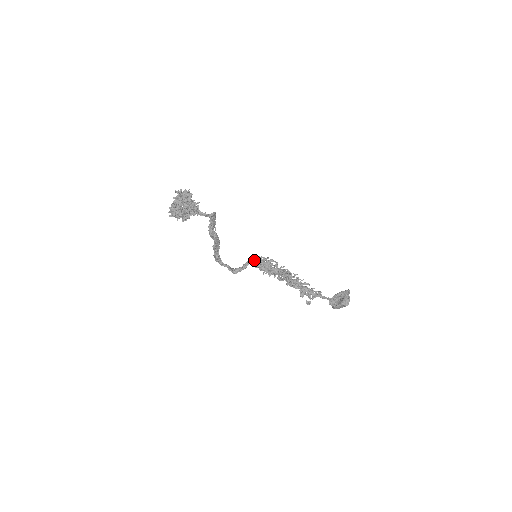
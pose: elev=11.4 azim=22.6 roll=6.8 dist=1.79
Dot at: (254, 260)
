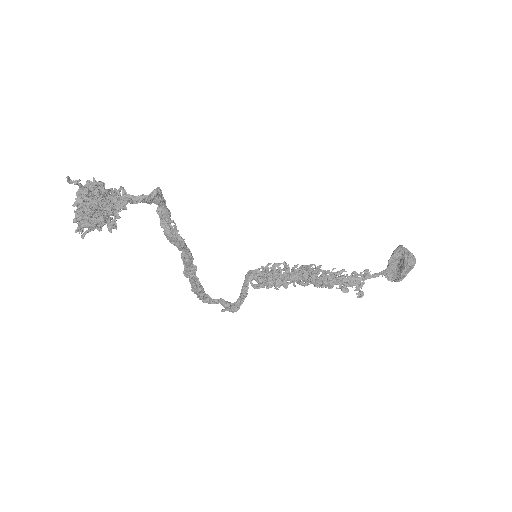
Dot at: (252, 277)
